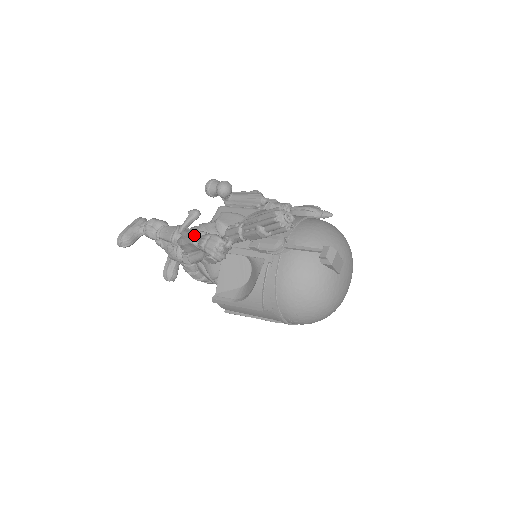
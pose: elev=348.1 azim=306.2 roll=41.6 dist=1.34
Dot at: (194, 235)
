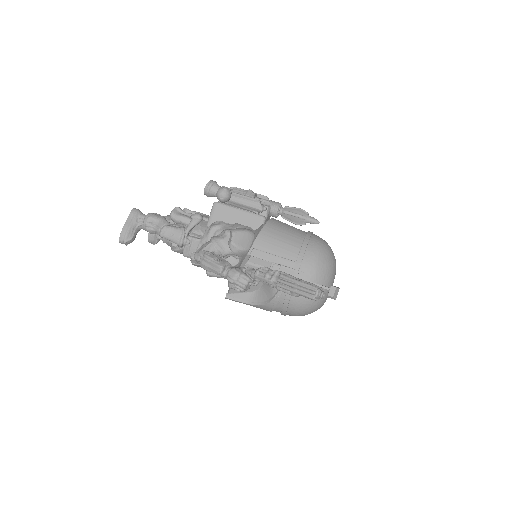
Dot at: (222, 270)
